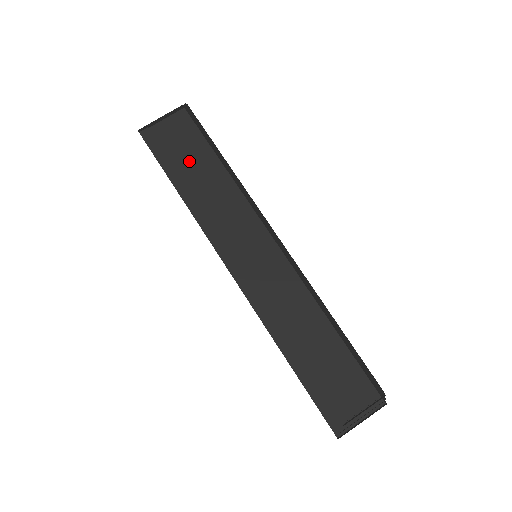
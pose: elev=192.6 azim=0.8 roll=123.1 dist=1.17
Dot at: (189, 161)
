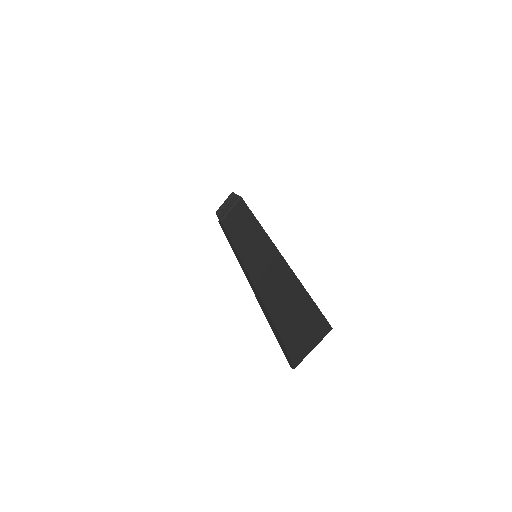
Dot at: (239, 224)
